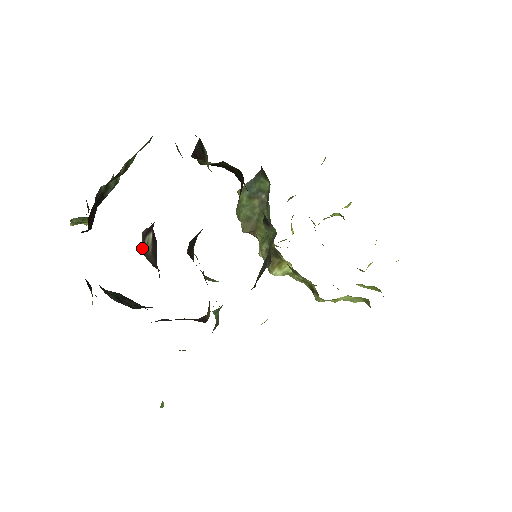
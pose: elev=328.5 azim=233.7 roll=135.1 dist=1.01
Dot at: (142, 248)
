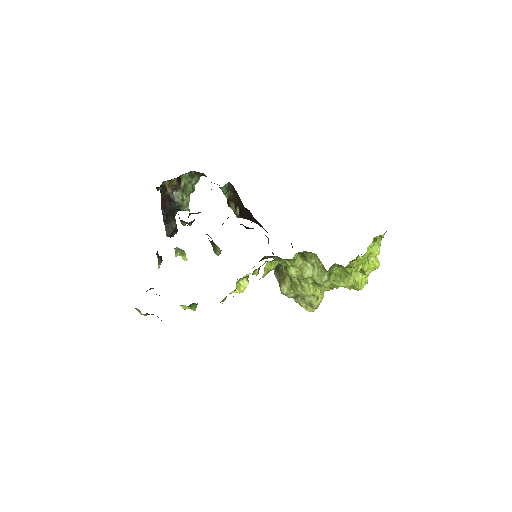
Dot at: occluded
